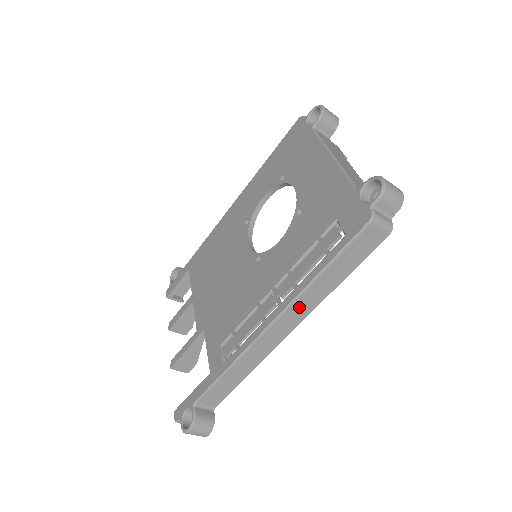
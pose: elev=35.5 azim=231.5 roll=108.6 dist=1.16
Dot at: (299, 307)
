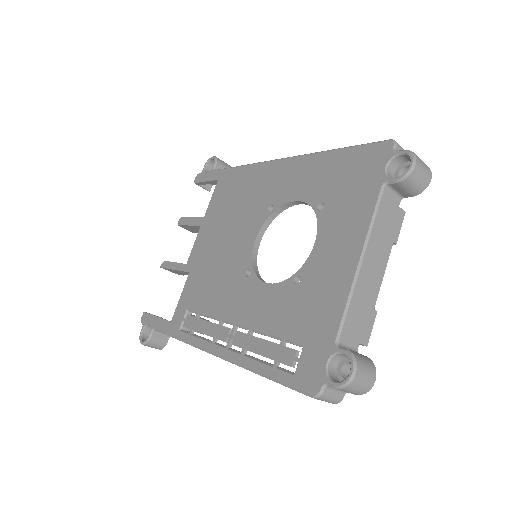
Dot at: occluded
